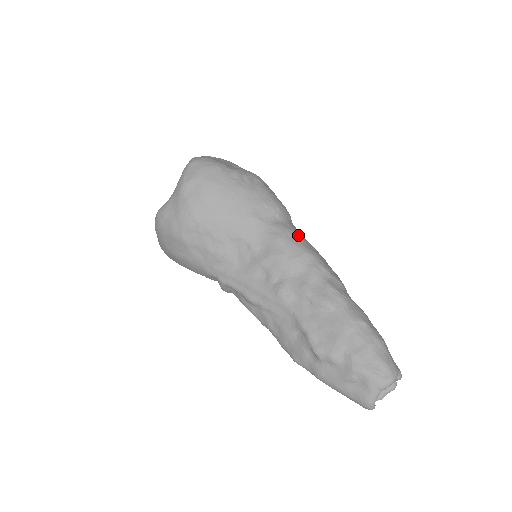
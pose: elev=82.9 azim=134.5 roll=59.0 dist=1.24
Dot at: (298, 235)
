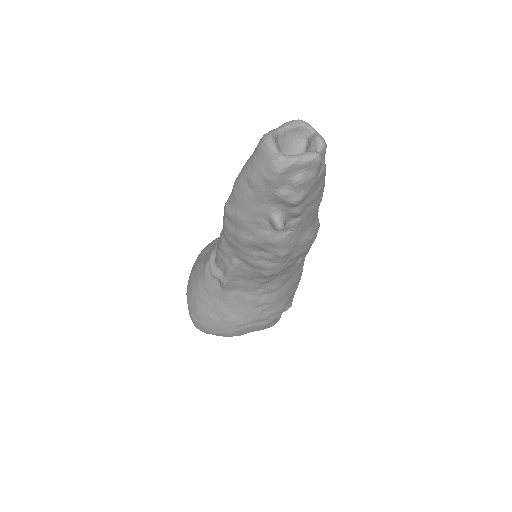
Dot at: occluded
